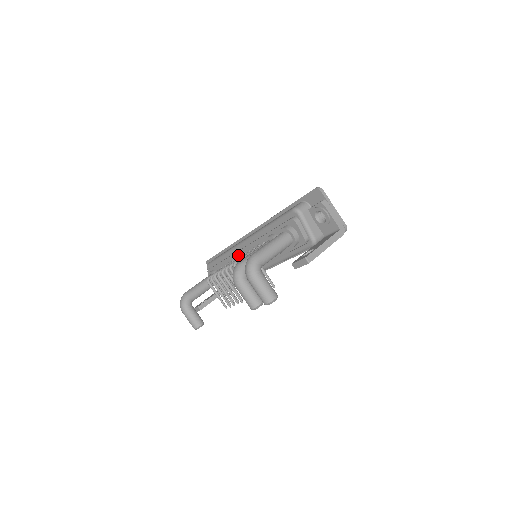
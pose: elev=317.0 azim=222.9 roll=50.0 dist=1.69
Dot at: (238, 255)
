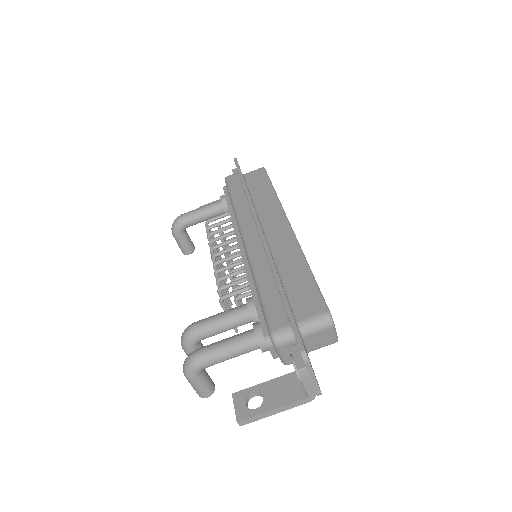
Dot at: occluded
